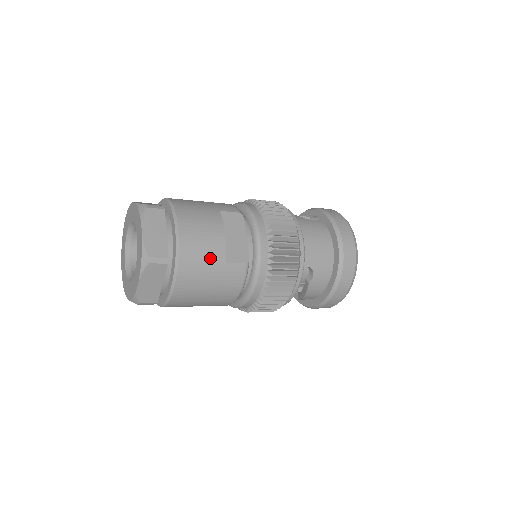
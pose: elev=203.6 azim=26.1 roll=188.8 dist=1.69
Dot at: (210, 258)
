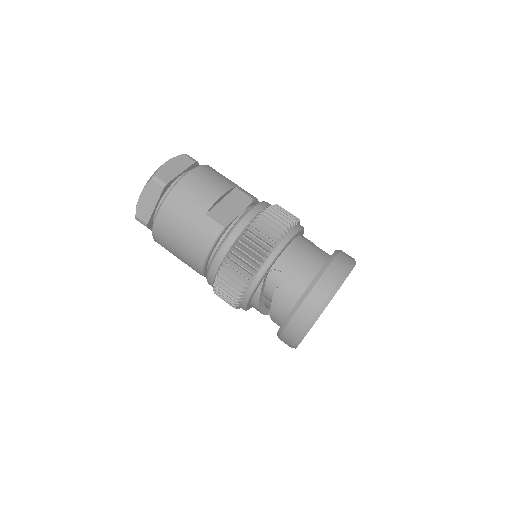
Dot at: (196, 203)
